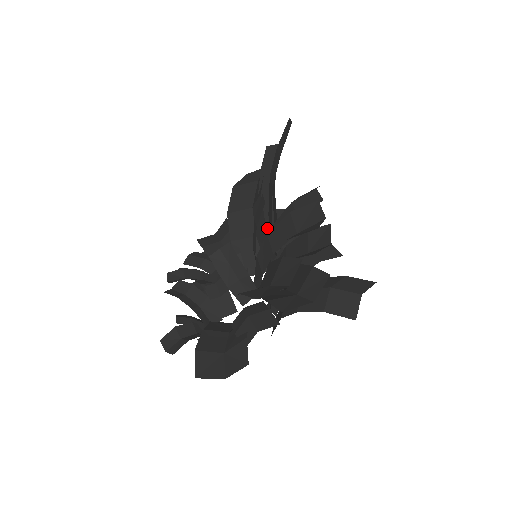
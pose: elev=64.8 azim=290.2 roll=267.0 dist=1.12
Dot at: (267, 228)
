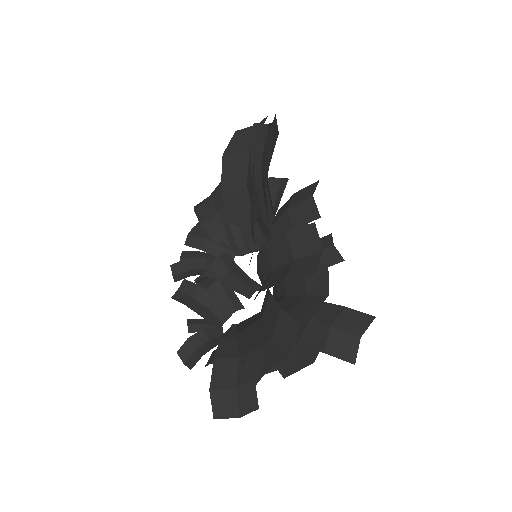
Dot at: (265, 210)
